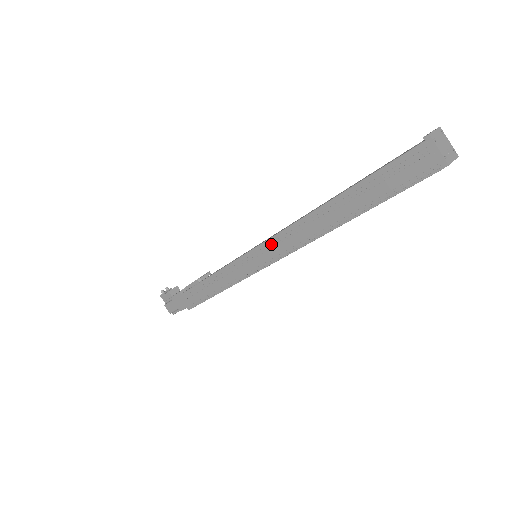
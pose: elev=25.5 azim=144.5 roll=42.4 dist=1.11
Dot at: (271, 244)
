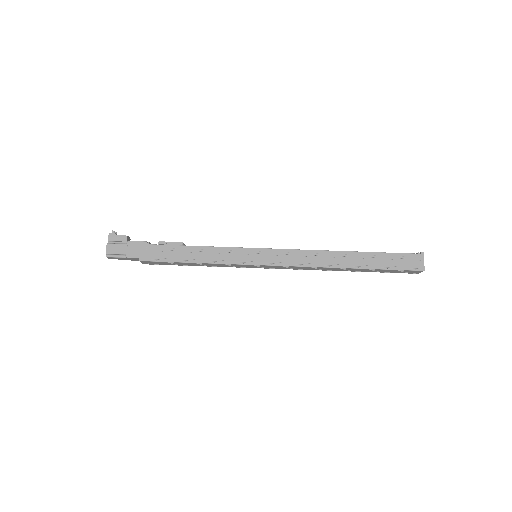
Dot at: (286, 253)
